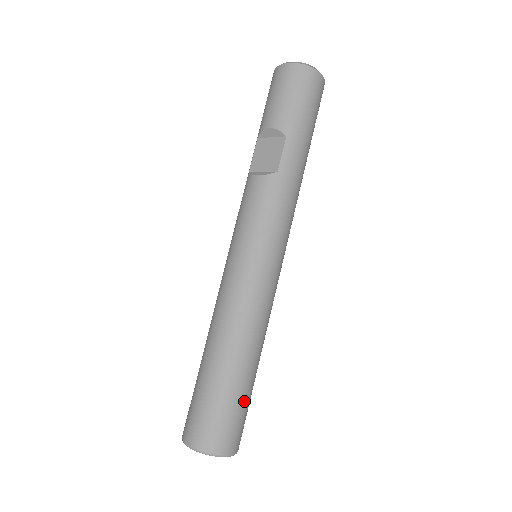
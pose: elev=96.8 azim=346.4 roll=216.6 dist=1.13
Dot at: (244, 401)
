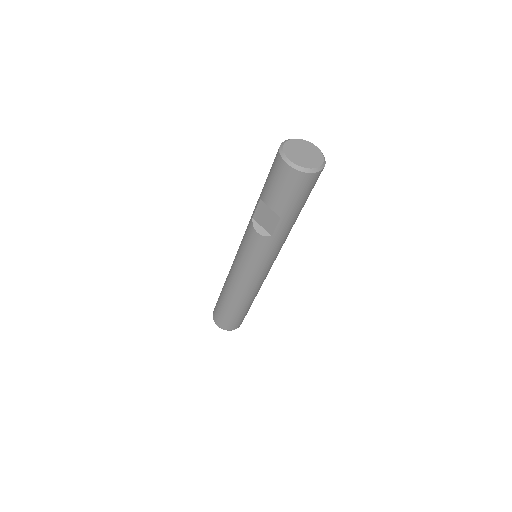
Dot at: (245, 314)
